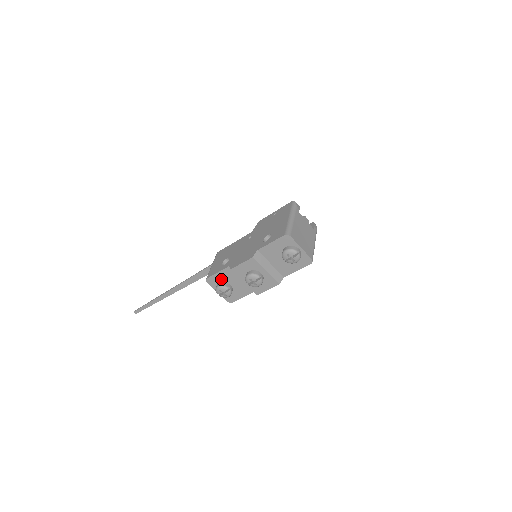
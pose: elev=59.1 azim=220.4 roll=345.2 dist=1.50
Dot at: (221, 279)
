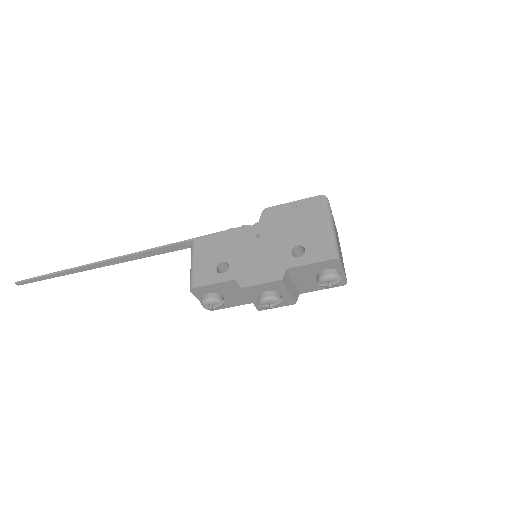
Dot at: (214, 290)
